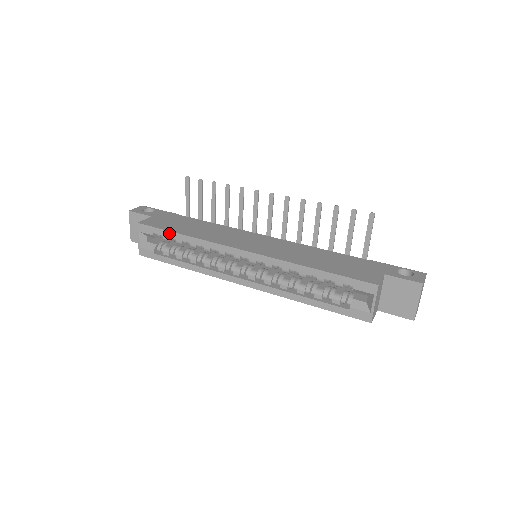
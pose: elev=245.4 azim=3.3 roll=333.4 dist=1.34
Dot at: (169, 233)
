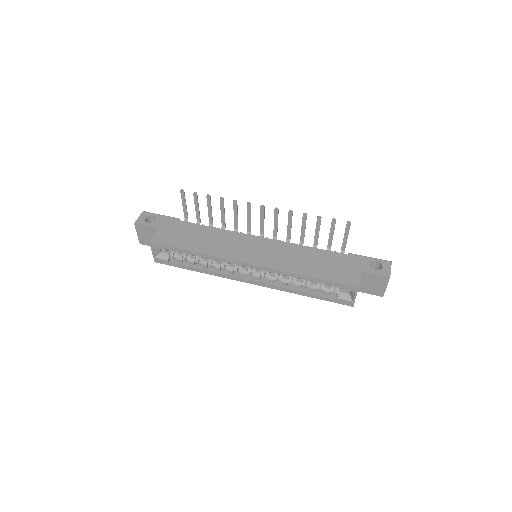
Dot at: (181, 250)
